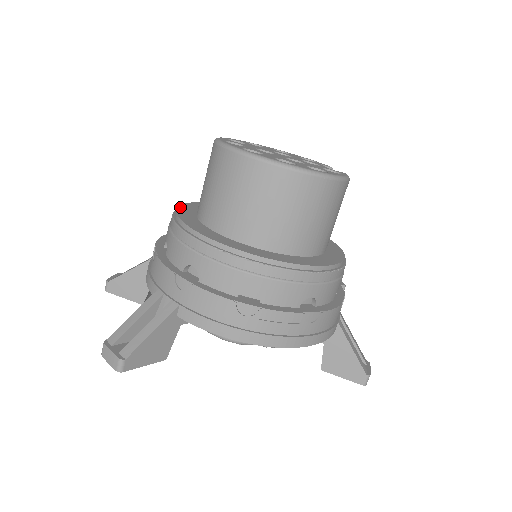
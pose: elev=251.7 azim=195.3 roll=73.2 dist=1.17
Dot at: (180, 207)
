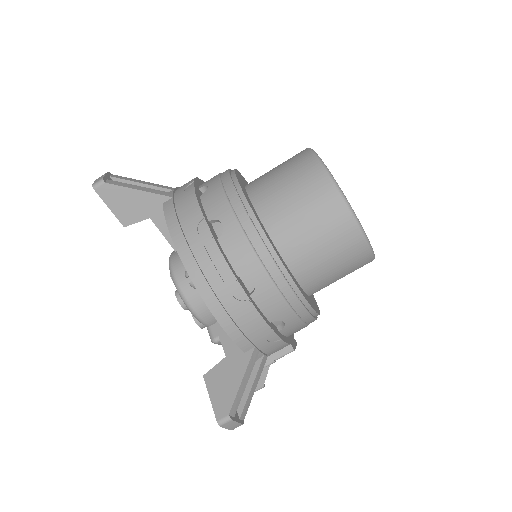
Dot at: occluded
